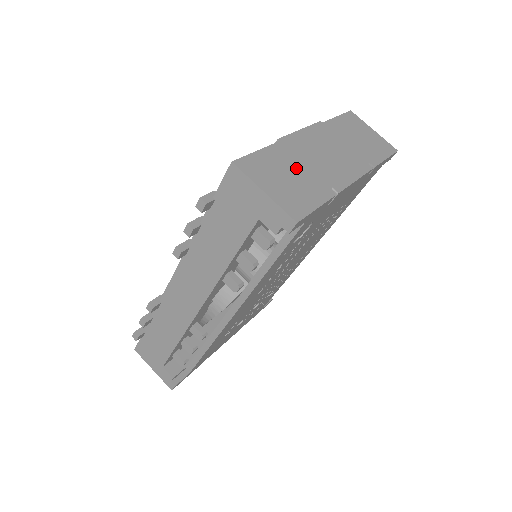
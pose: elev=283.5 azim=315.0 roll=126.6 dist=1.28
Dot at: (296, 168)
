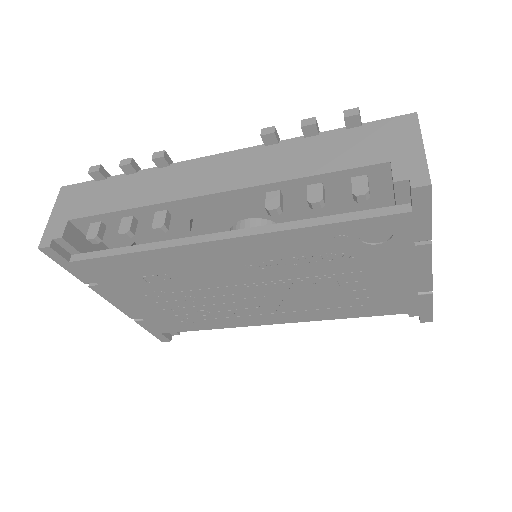
Dot at: occluded
